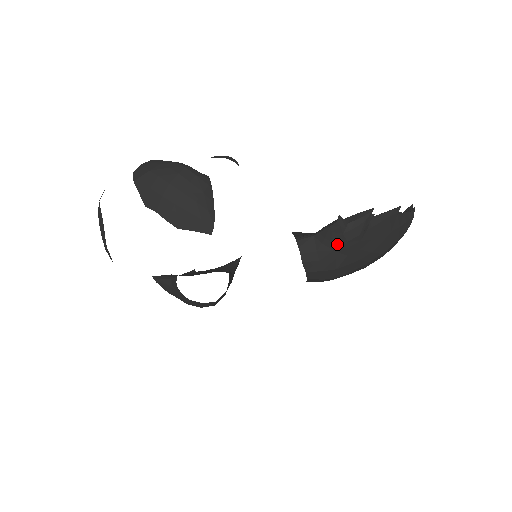
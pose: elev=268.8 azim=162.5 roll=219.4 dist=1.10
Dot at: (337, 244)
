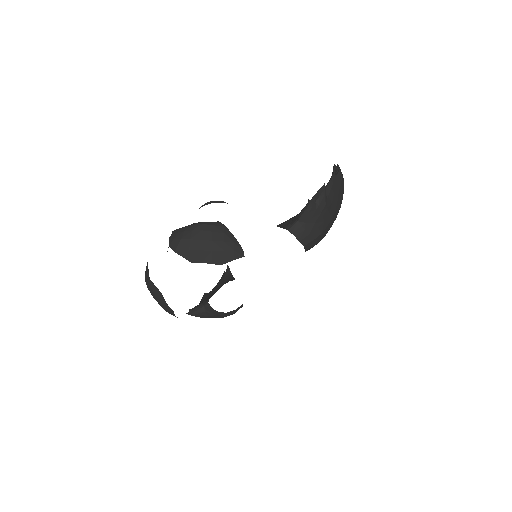
Dot at: (315, 218)
